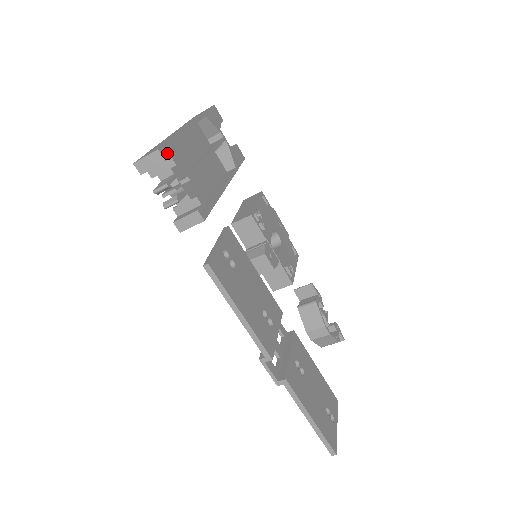
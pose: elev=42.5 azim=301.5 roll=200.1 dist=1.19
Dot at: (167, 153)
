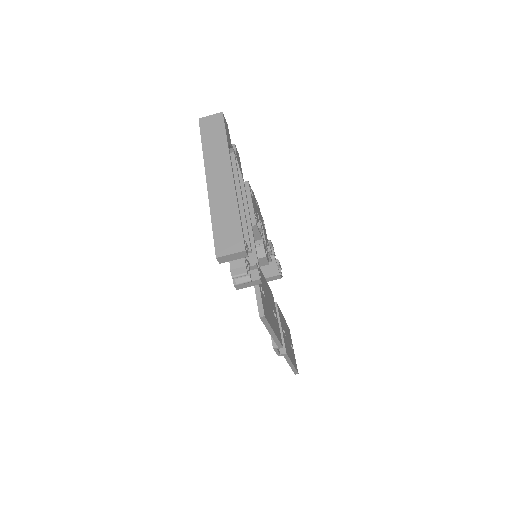
Dot at: (246, 245)
